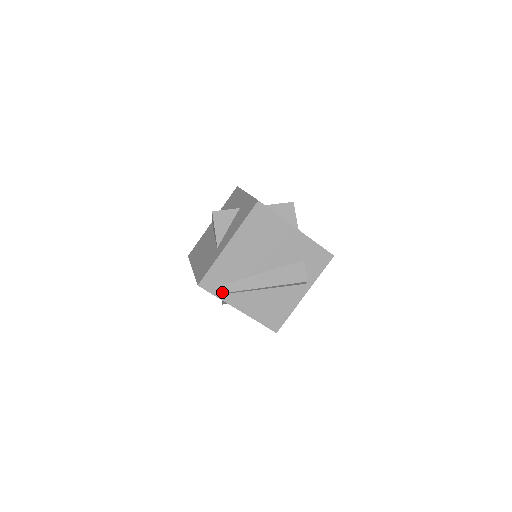
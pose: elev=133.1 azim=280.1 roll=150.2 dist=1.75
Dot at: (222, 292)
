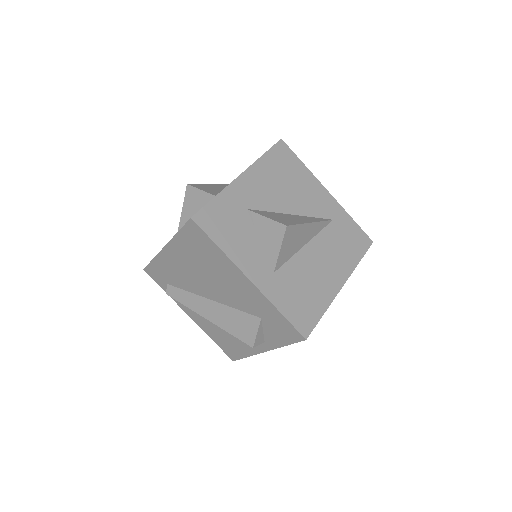
Dot at: occluded
